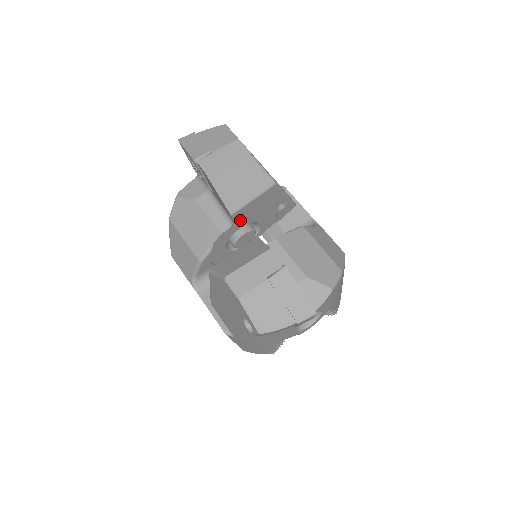
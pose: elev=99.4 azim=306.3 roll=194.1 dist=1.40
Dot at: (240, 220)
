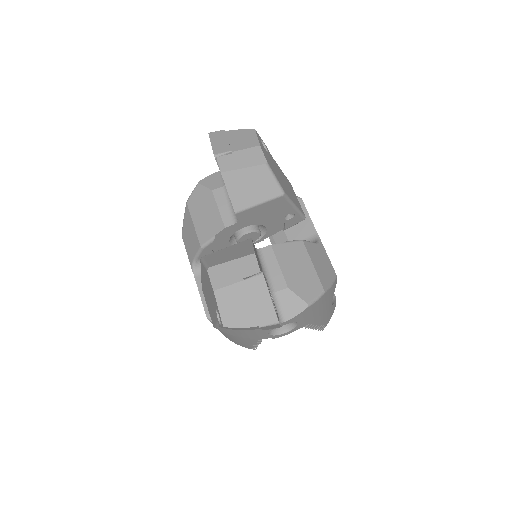
Dot at: (245, 220)
